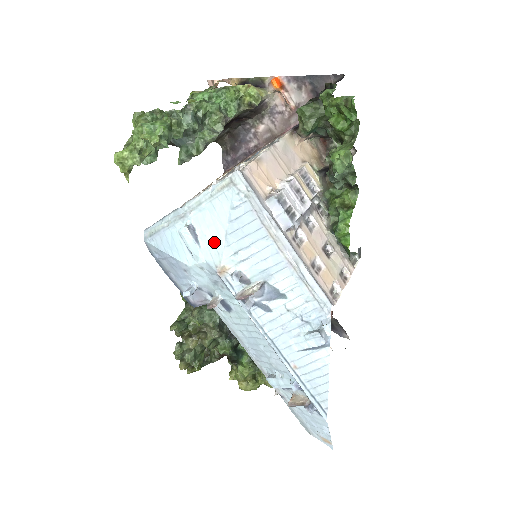
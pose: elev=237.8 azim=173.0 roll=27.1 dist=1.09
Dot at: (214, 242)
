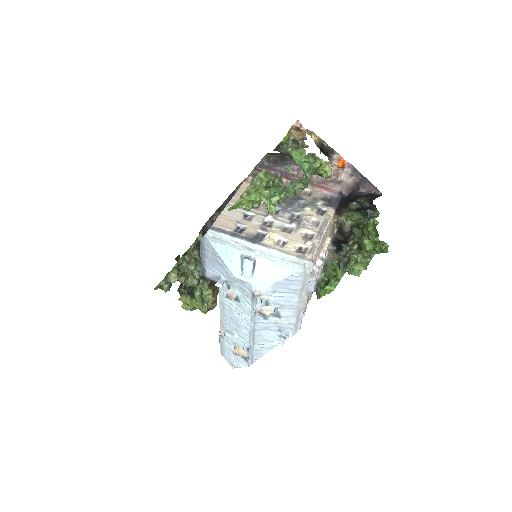
Dot at: (265, 280)
